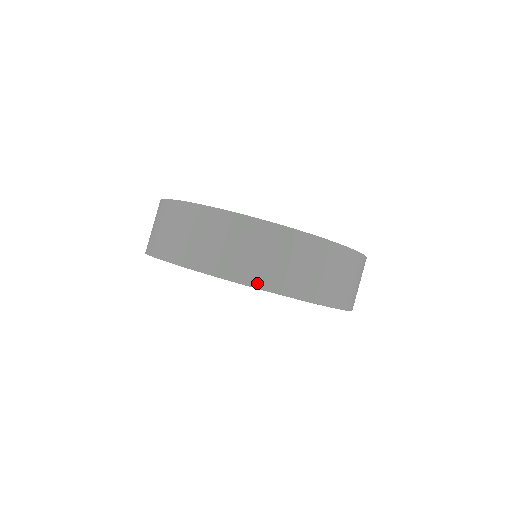
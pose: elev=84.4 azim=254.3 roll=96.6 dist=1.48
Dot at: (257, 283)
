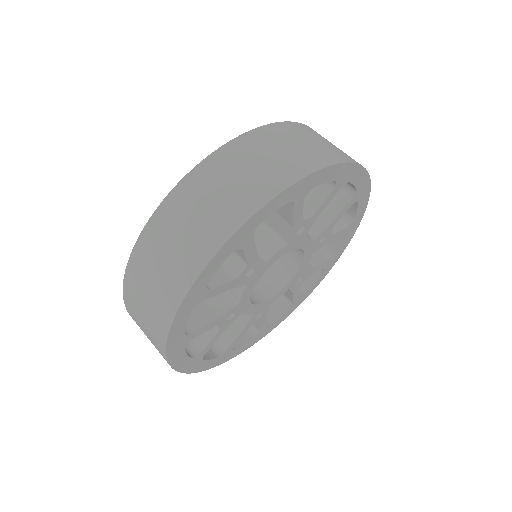
Dot at: (272, 192)
